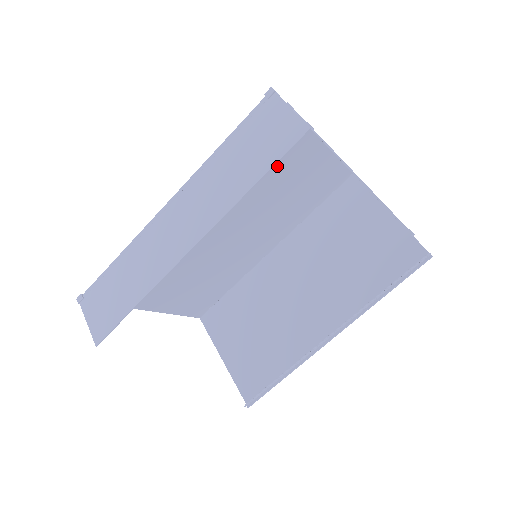
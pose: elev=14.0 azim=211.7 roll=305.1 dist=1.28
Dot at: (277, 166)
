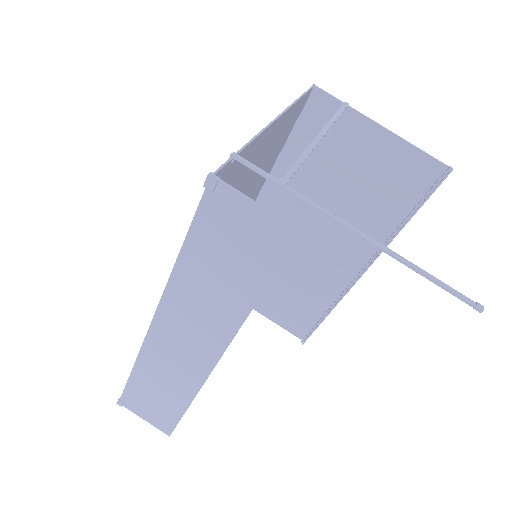
Dot at: (239, 184)
